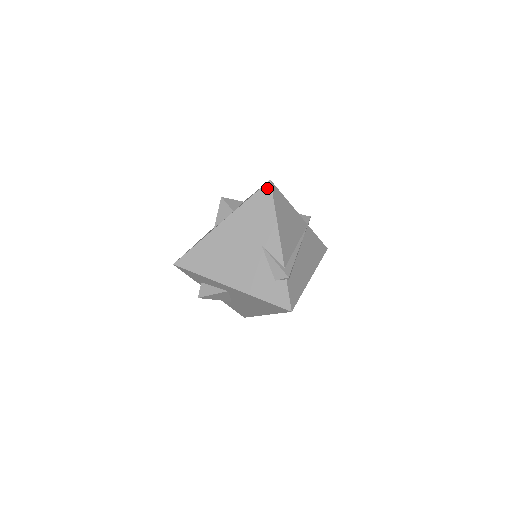
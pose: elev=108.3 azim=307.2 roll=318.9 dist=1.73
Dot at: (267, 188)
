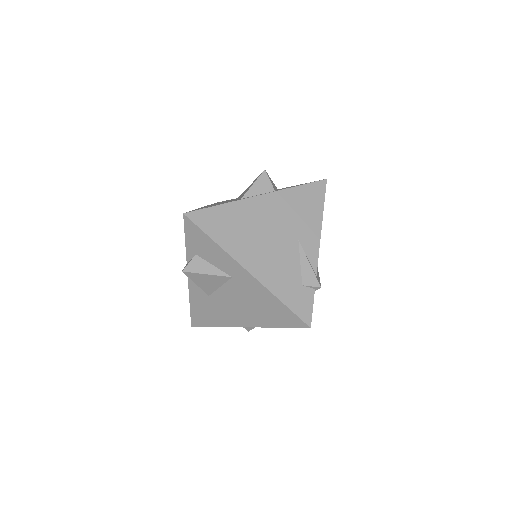
Dot at: (321, 185)
